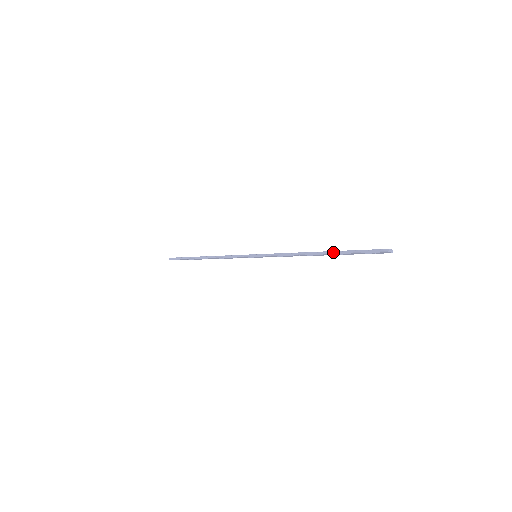
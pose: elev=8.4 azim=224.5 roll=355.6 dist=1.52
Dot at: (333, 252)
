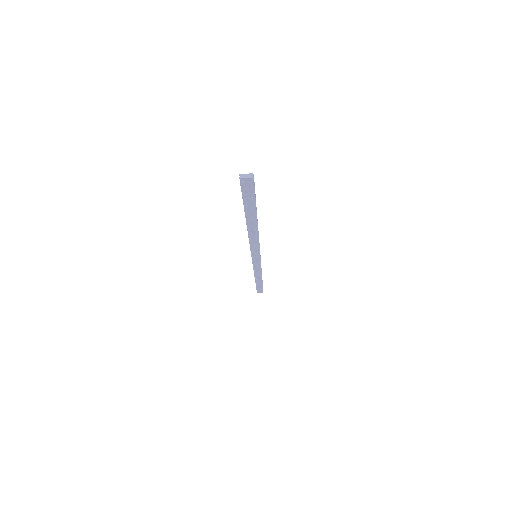
Dot at: (245, 213)
